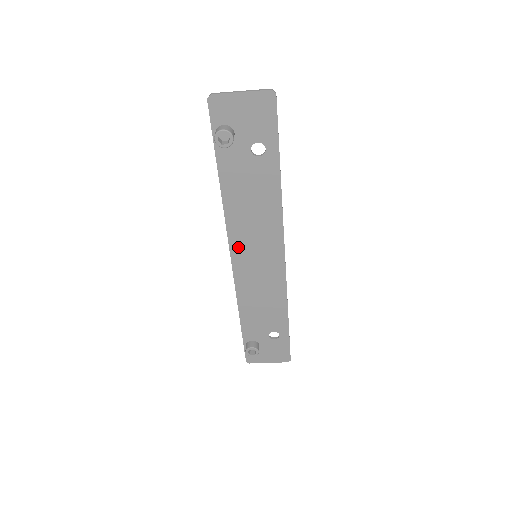
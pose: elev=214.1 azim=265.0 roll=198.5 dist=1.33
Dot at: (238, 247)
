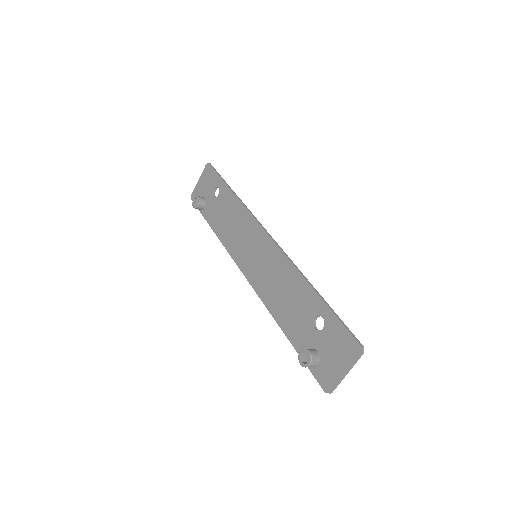
Dot at: (242, 260)
